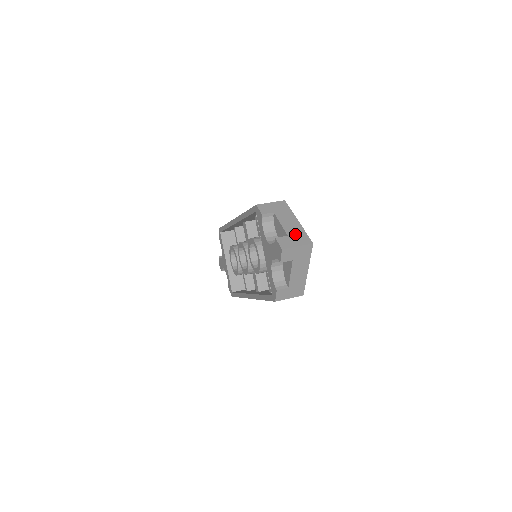
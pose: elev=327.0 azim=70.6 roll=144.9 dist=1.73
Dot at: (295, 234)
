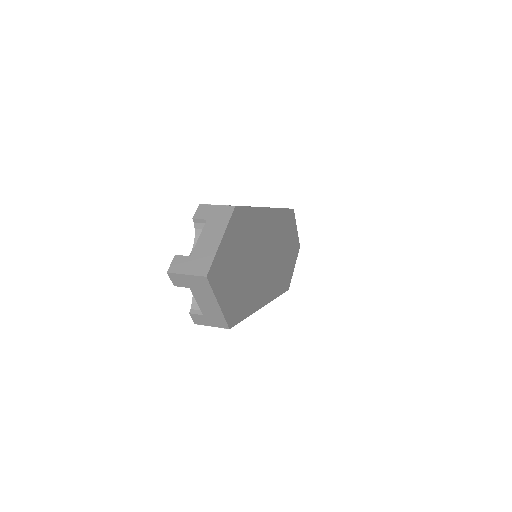
Dot at: (200, 257)
